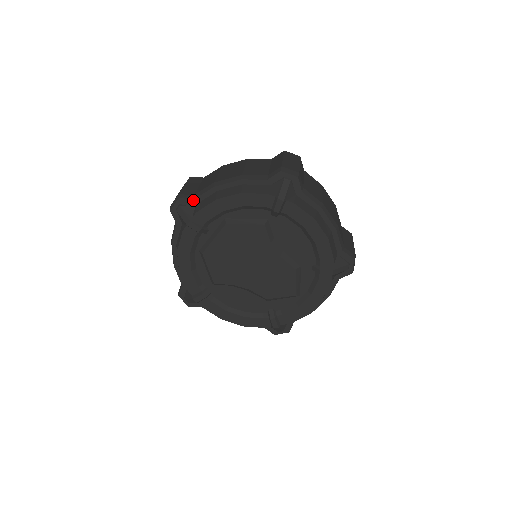
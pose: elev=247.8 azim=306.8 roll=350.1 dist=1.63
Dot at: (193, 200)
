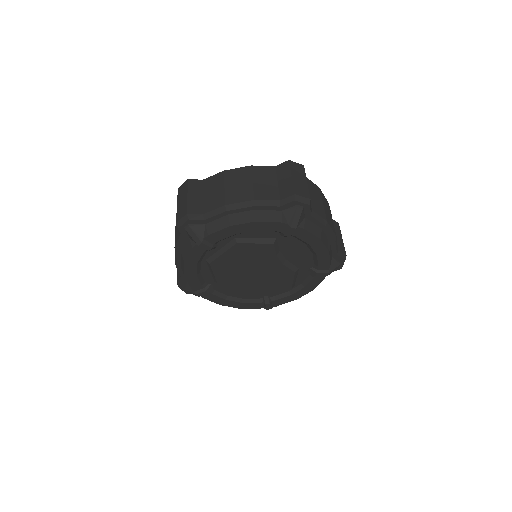
Dot at: (203, 221)
